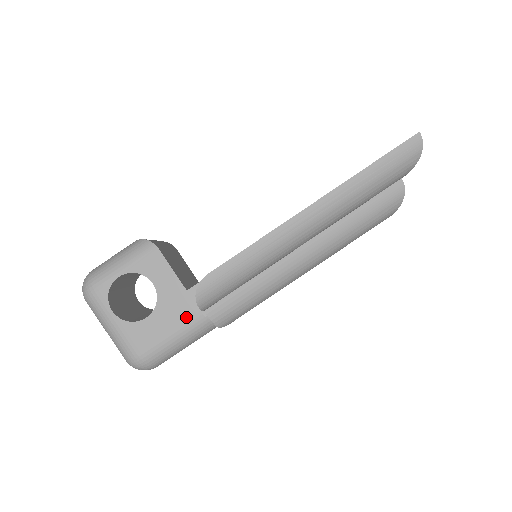
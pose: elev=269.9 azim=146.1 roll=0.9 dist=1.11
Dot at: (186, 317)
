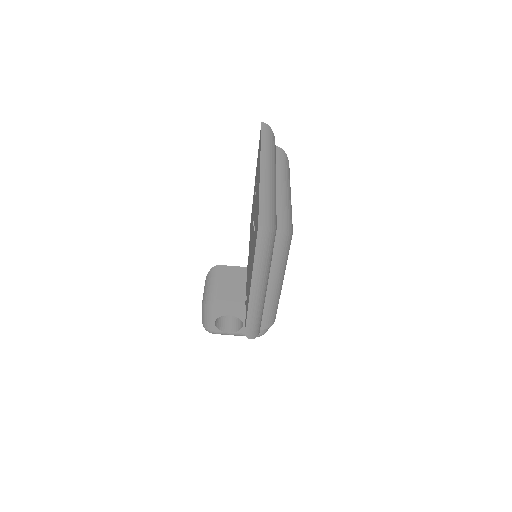
Dot at: occluded
